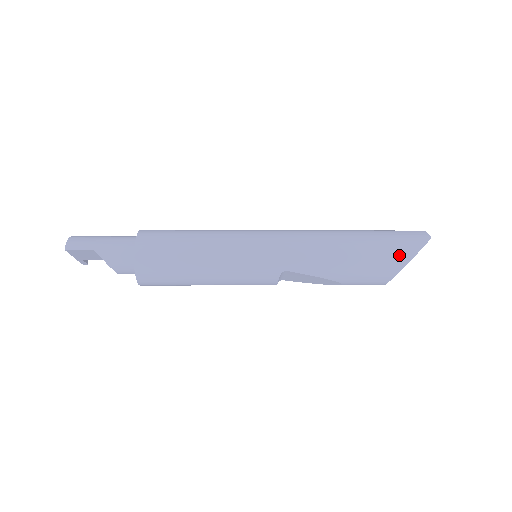
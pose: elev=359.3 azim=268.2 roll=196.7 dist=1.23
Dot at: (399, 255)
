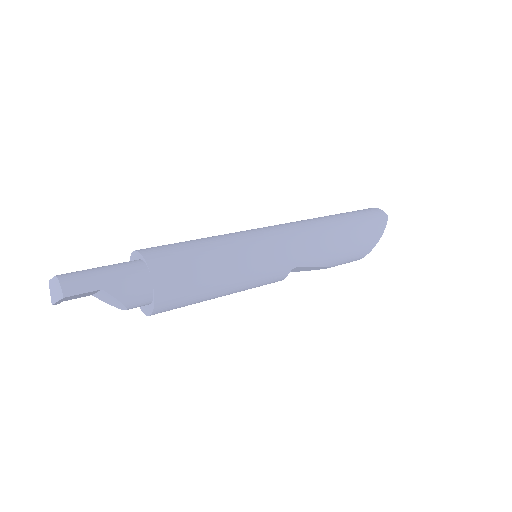
Dot at: (373, 235)
